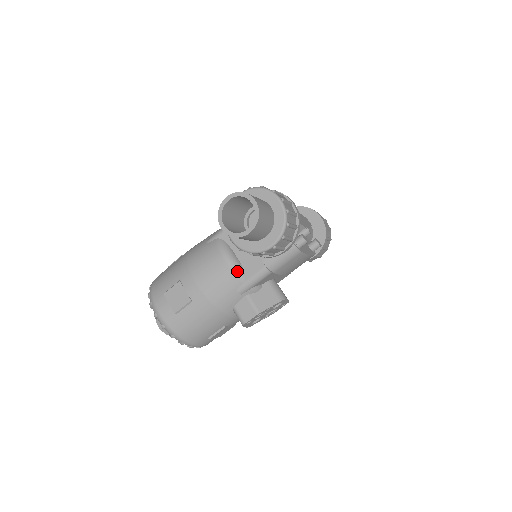
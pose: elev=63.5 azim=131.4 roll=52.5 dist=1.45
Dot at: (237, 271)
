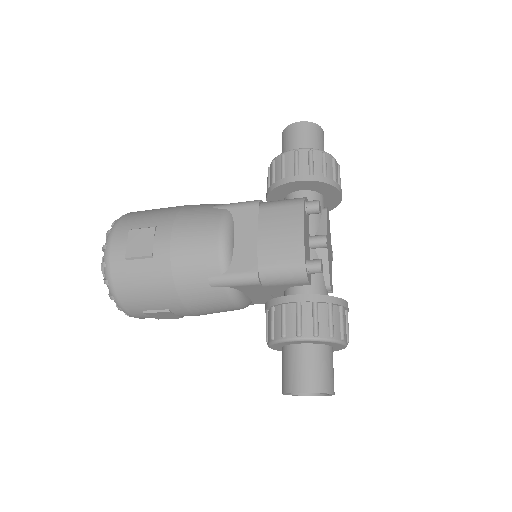
Dot at: occluded
